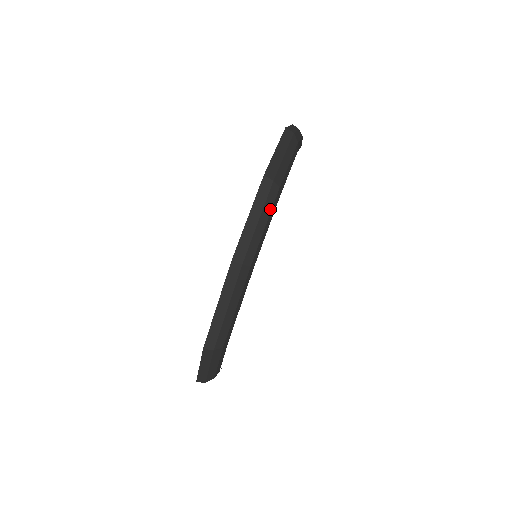
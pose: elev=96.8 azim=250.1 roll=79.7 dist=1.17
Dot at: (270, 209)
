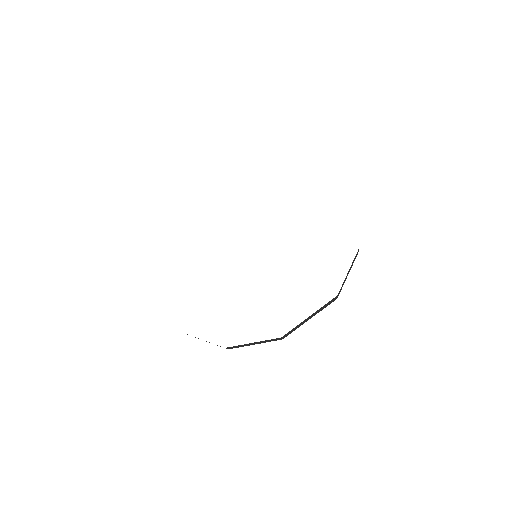
Dot at: occluded
